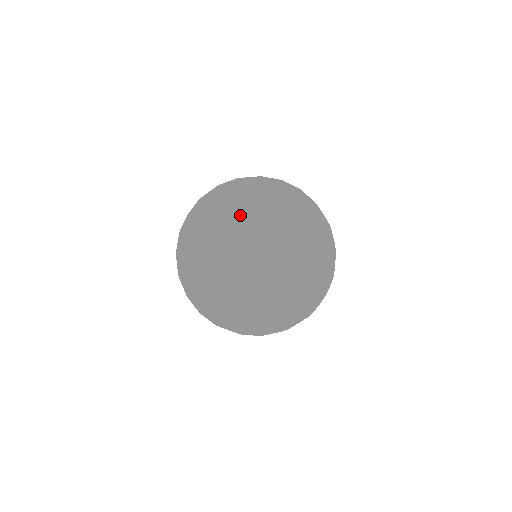
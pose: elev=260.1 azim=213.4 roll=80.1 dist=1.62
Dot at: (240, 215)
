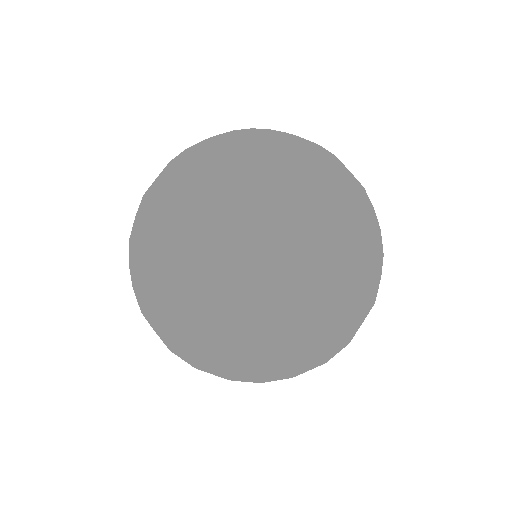
Dot at: (323, 279)
